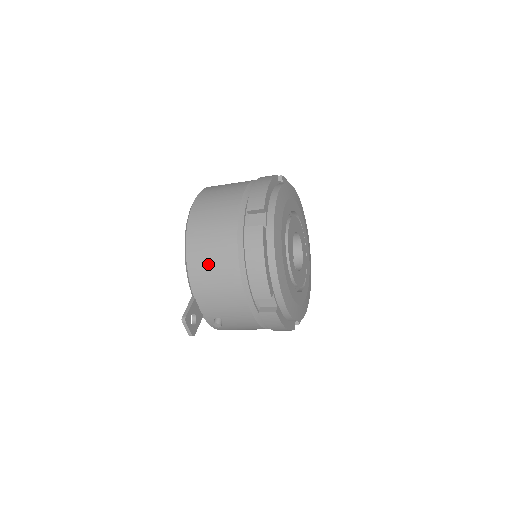
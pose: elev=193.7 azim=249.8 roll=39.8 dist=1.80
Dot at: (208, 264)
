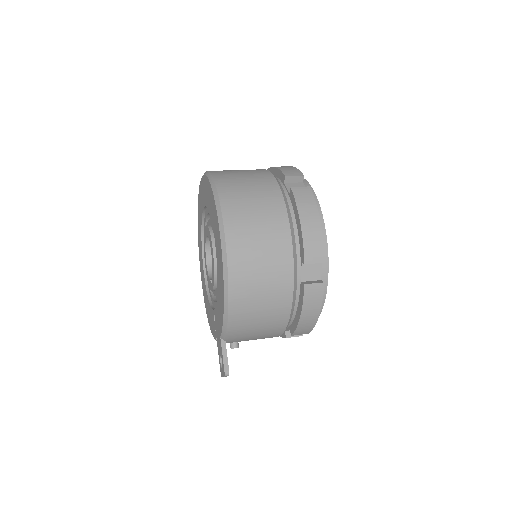
Dot at: (254, 319)
